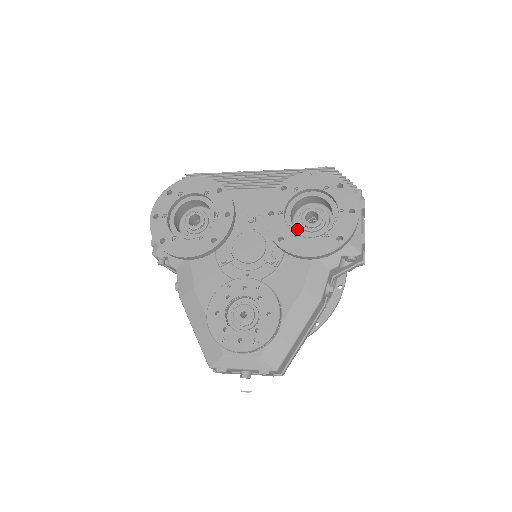
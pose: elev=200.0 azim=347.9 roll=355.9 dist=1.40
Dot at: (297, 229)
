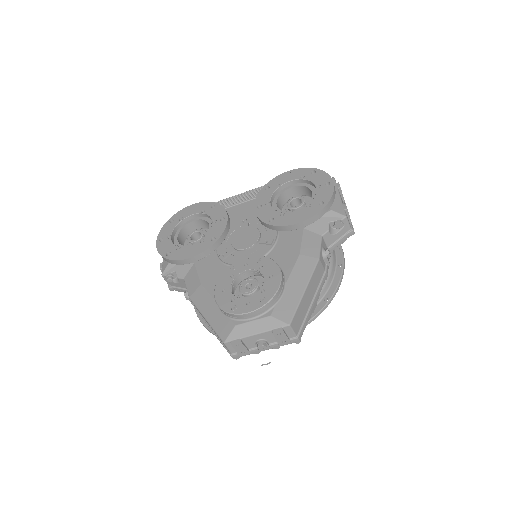
Dot at: occluded
